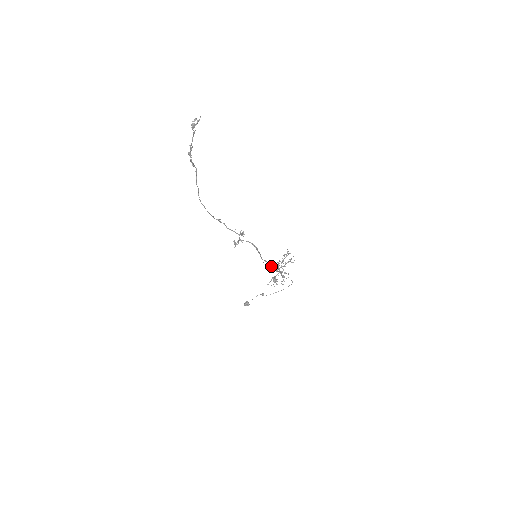
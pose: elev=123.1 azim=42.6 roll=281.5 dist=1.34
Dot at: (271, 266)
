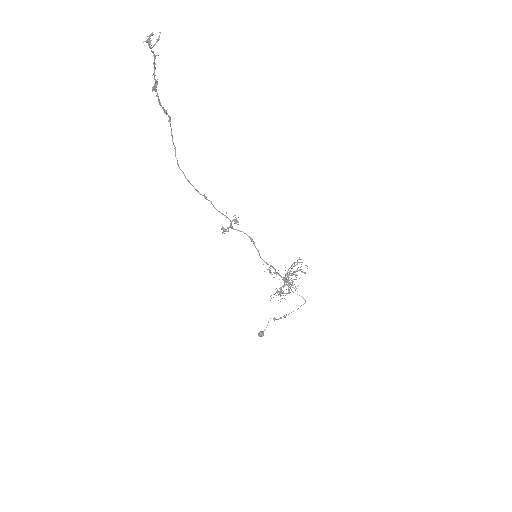
Dot at: occluded
